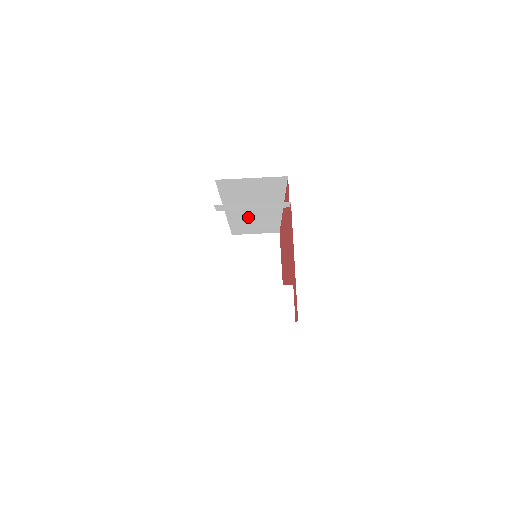
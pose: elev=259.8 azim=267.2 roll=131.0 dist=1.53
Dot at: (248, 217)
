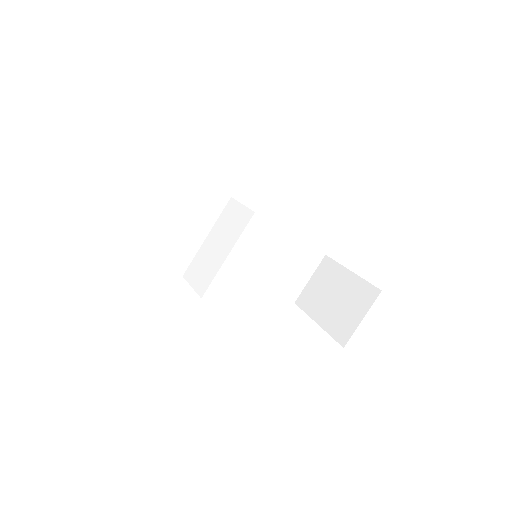
Dot at: (253, 256)
